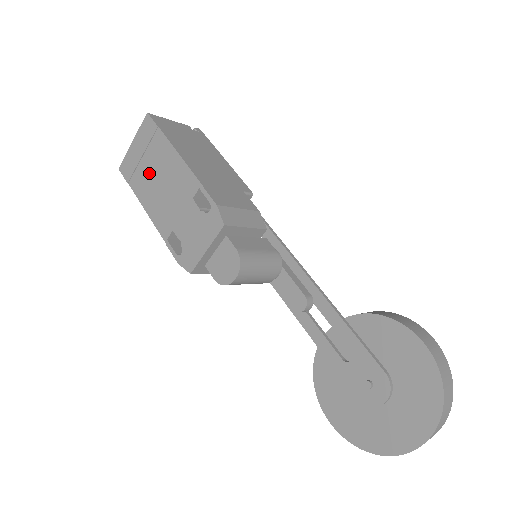
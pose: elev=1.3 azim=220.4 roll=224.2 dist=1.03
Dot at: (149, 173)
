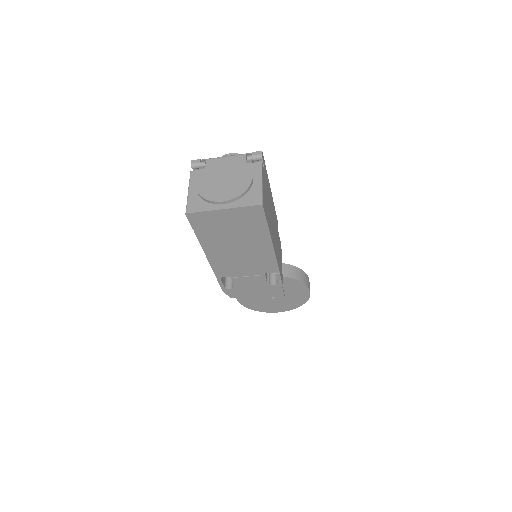
Dot at: (229, 240)
